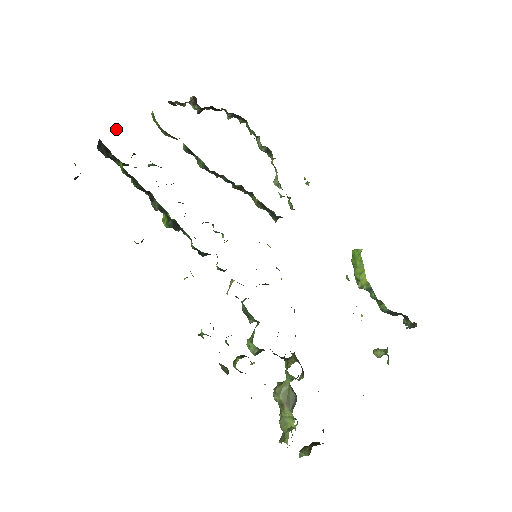
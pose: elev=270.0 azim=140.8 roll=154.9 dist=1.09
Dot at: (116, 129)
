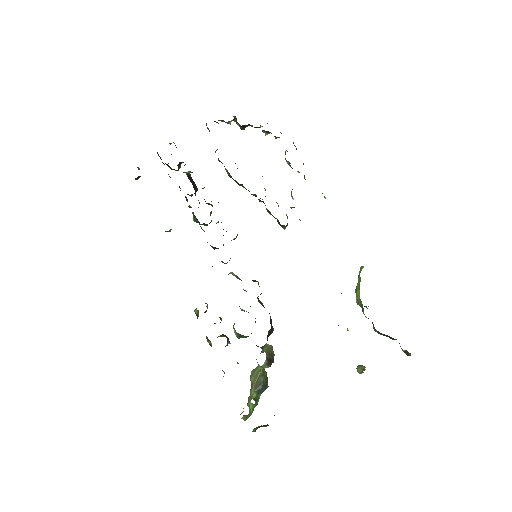
Dot at: (170, 143)
